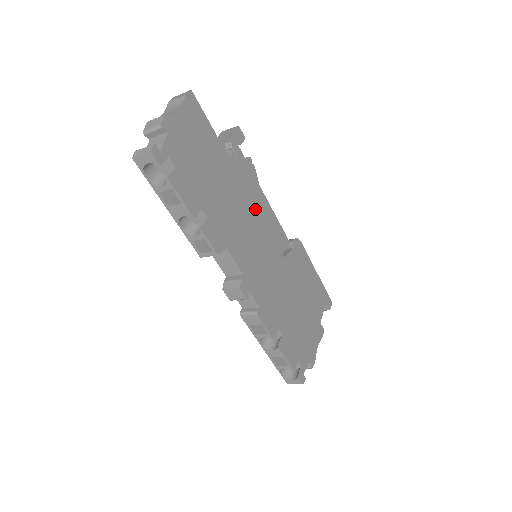
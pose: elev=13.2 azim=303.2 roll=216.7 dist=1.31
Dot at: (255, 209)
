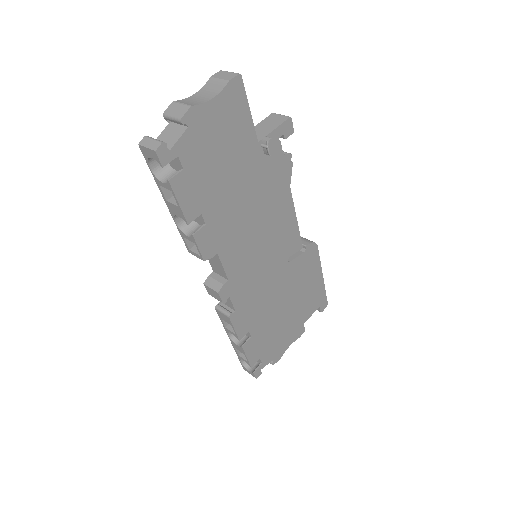
Dot at: (273, 212)
